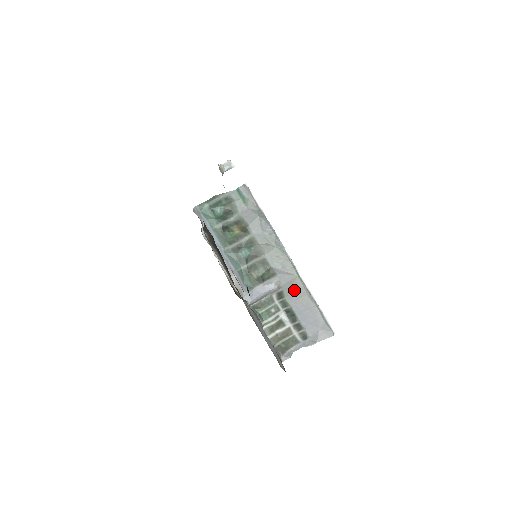
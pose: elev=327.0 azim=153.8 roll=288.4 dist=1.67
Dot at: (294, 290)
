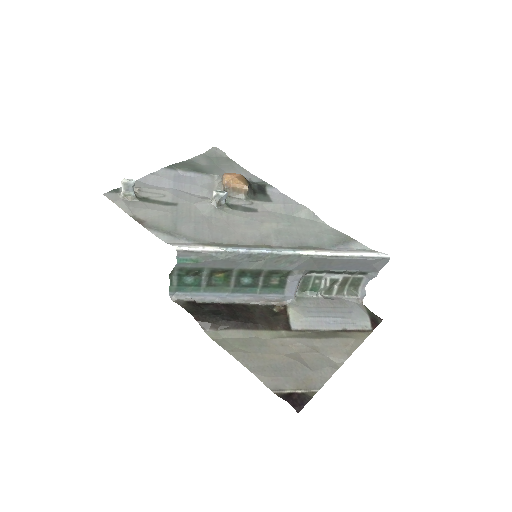
Dot at: (319, 264)
